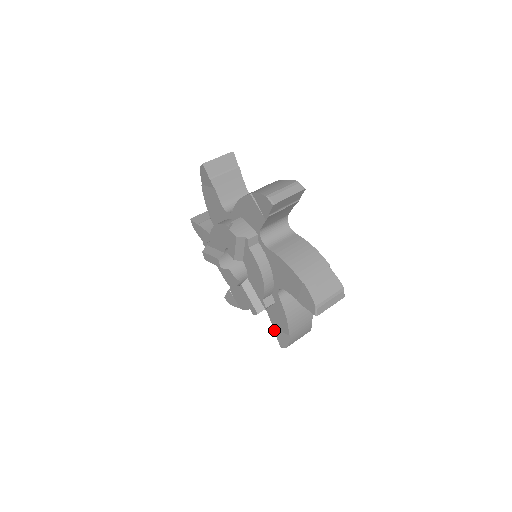
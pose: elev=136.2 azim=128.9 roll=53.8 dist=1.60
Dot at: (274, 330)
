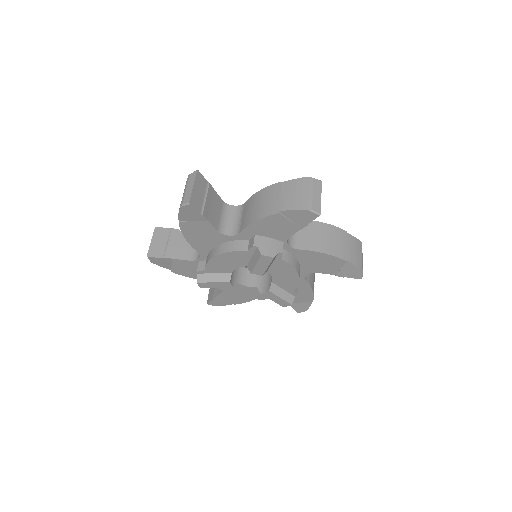
Dot at: (290, 305)
